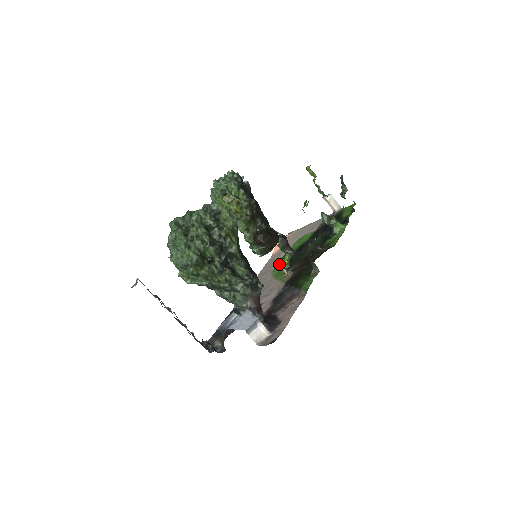
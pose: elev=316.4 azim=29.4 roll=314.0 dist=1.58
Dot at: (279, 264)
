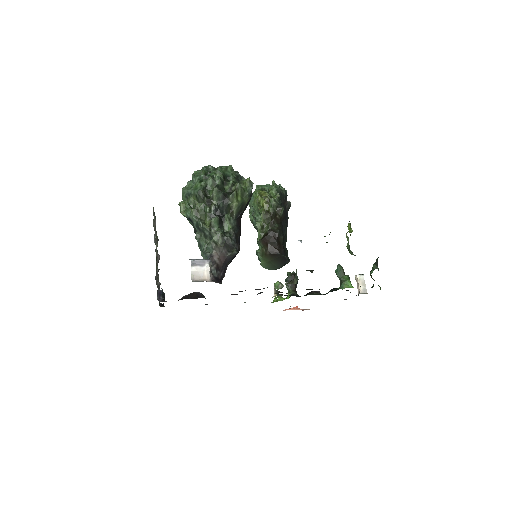
Dot at: (277, 299)
